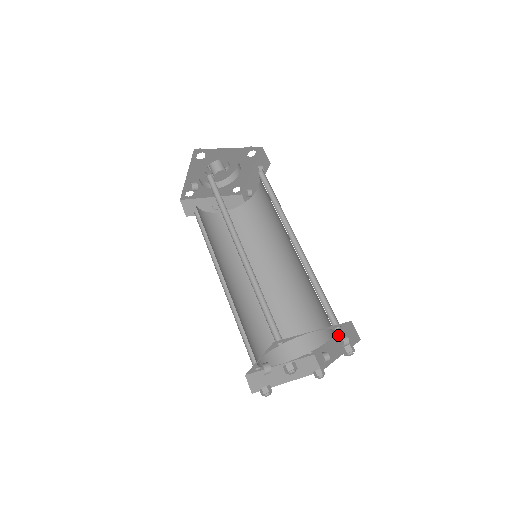
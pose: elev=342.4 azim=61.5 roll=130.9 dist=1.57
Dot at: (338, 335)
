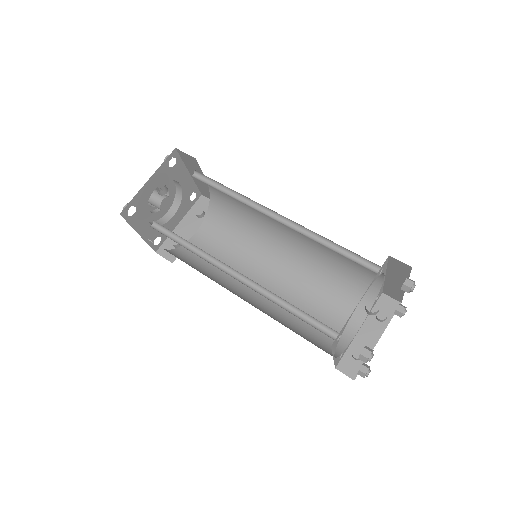
Dot at: (369, 318)
